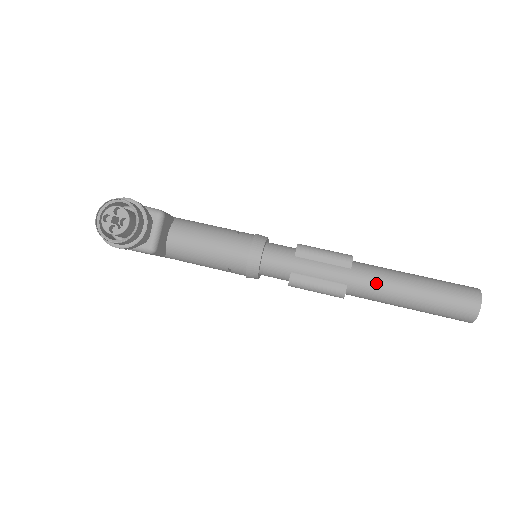
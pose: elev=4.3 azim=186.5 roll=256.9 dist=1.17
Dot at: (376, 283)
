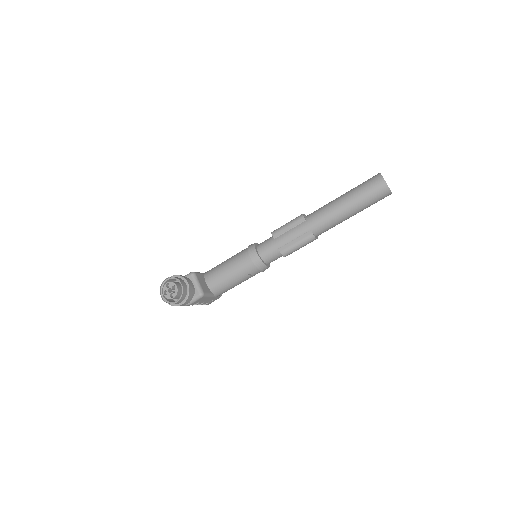
Dot at: (323, 216)
